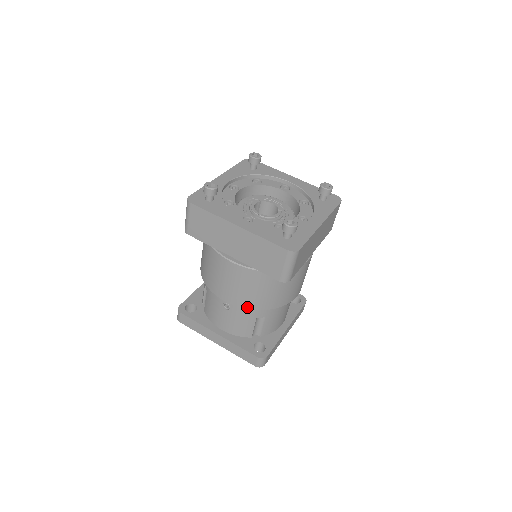
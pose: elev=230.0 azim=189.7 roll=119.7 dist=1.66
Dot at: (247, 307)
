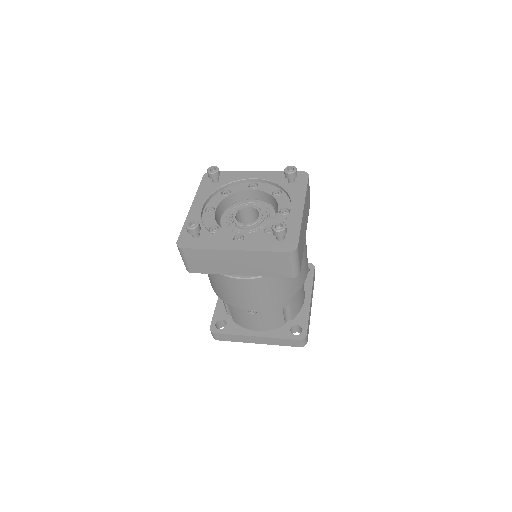
Dot at: (271, 306)
